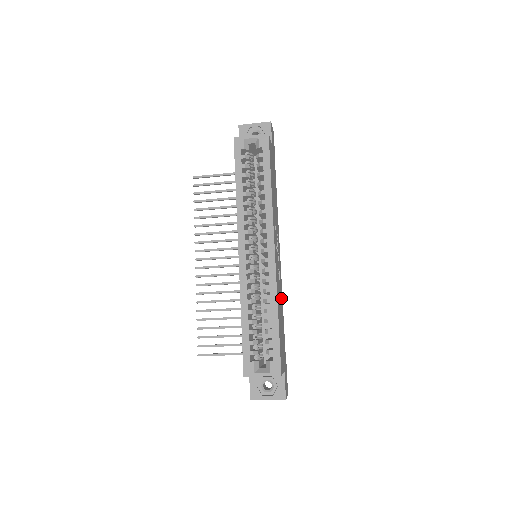
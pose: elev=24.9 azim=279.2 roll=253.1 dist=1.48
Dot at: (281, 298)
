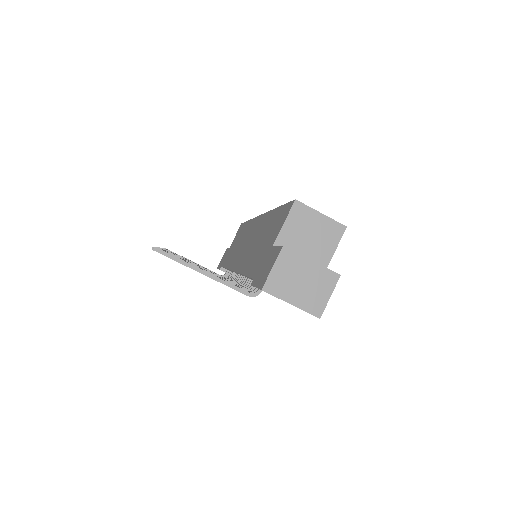
Dot at: occluded
